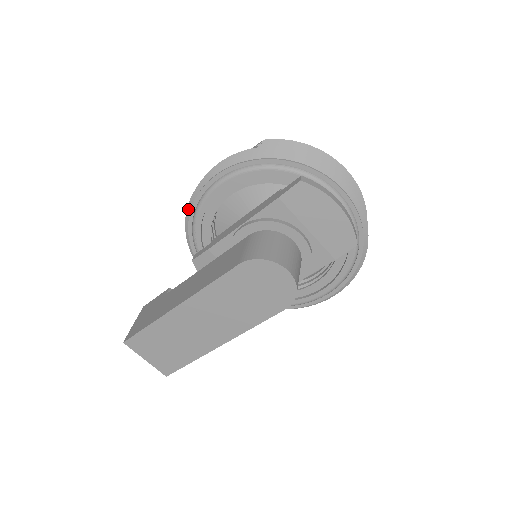
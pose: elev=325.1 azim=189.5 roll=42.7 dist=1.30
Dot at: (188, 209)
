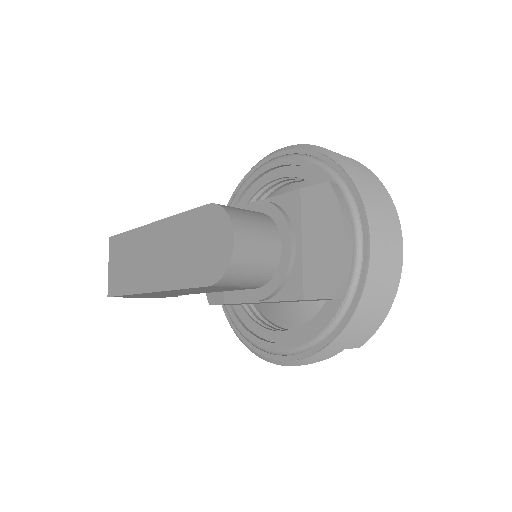
Dot at: (245, 176)
